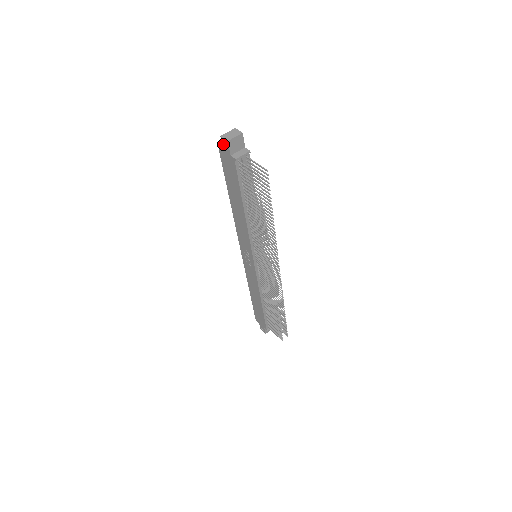
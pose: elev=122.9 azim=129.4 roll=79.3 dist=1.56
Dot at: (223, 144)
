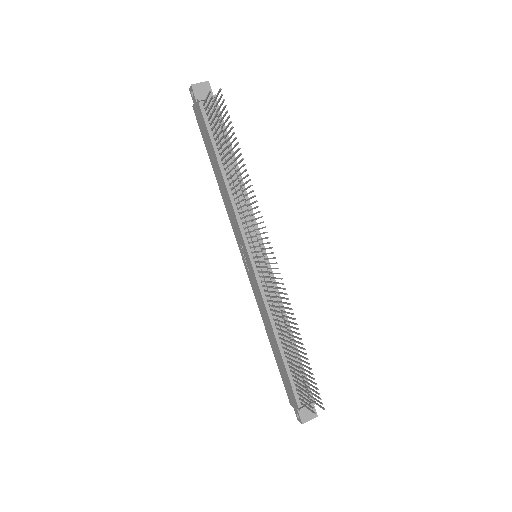
Dot at: (192, 97)
